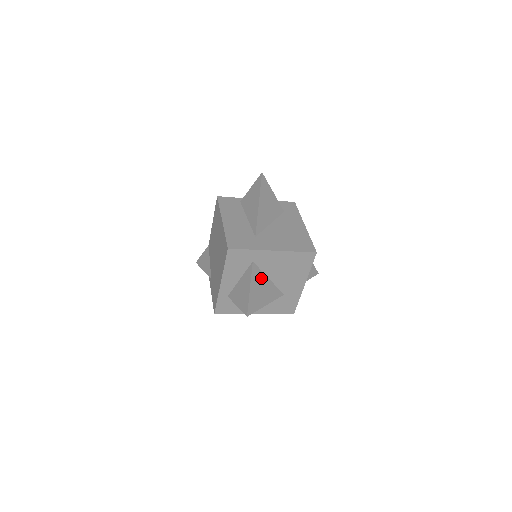
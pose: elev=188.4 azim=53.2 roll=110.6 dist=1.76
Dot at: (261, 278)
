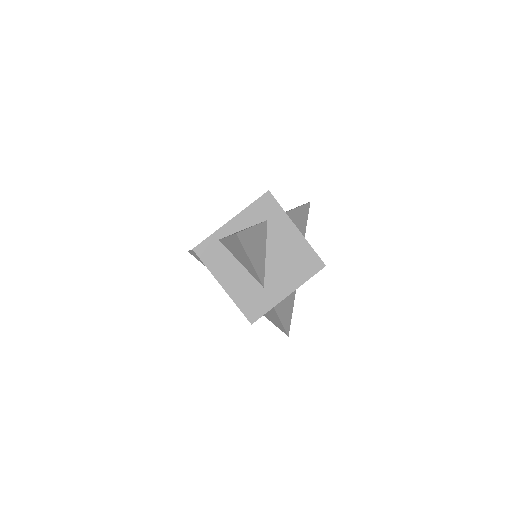
Dot at: (282, 300)
